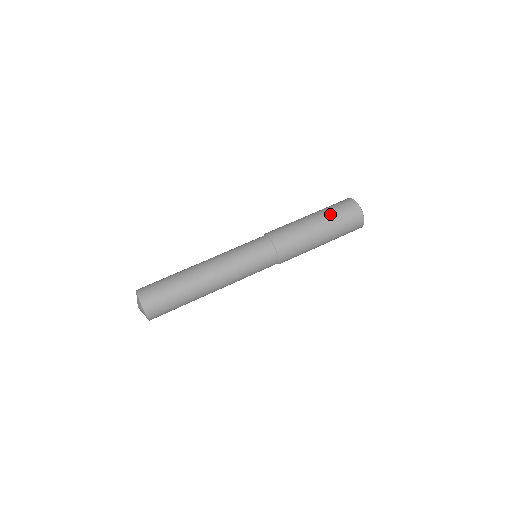
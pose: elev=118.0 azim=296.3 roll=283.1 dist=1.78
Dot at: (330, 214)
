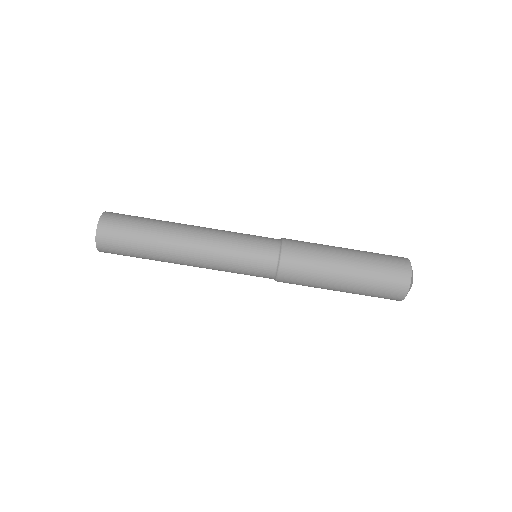
Dot at: (364, 290)
